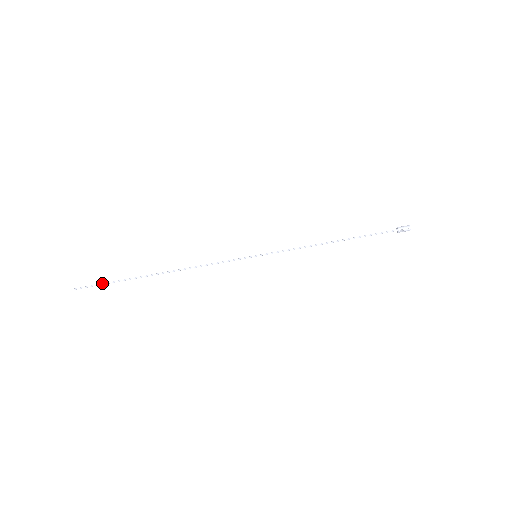
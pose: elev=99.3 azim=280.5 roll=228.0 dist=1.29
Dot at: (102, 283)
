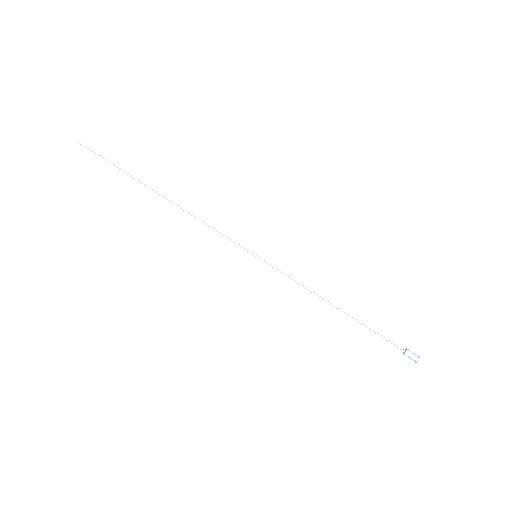
Dot at: (107, 160)
